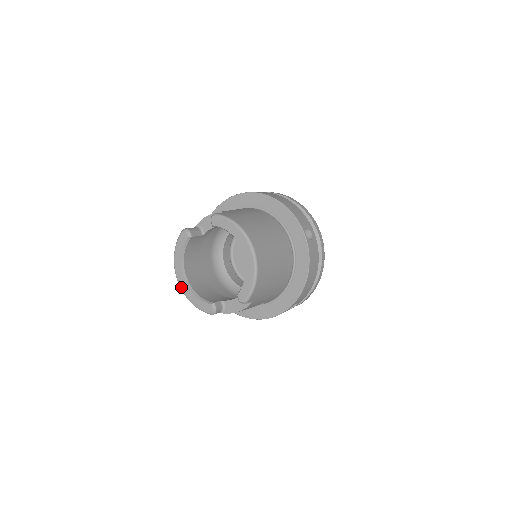
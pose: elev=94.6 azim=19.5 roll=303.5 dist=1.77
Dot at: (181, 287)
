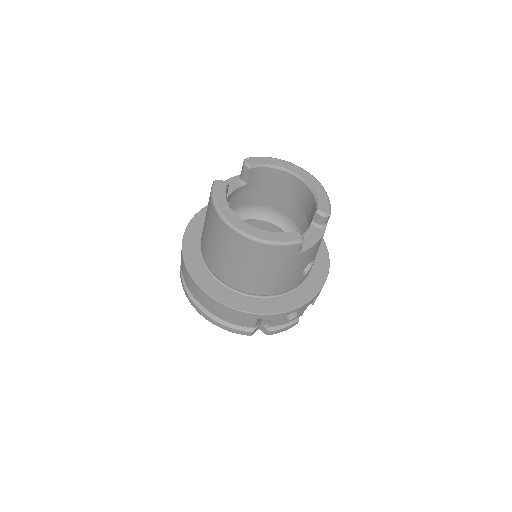
Dot at: (245, 231)
